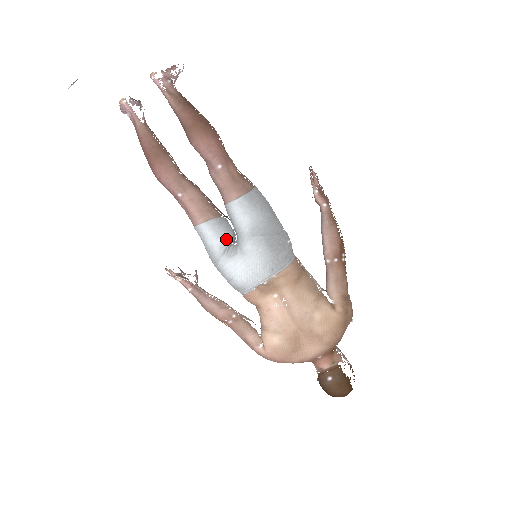
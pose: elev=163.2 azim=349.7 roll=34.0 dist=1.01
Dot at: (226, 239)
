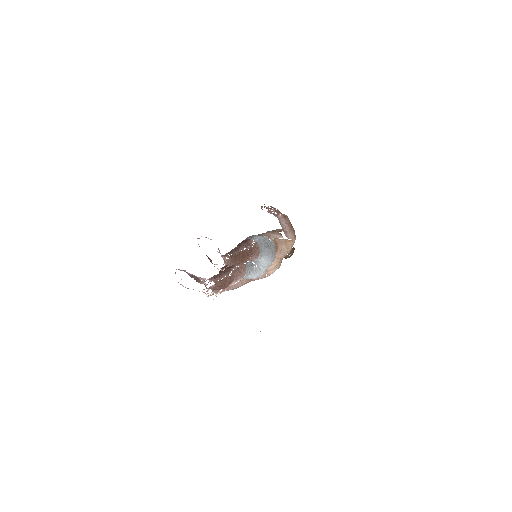
Dot at: (253, 269)
